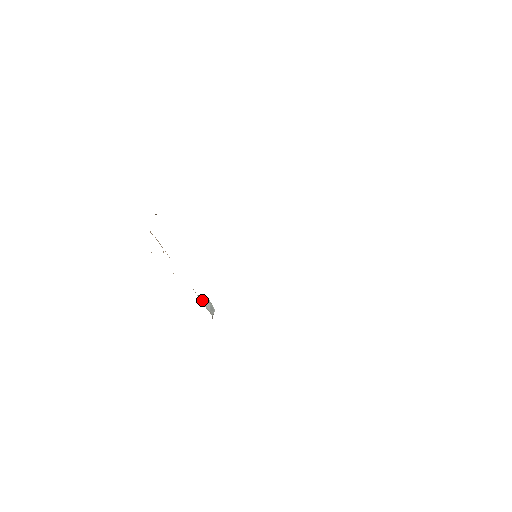
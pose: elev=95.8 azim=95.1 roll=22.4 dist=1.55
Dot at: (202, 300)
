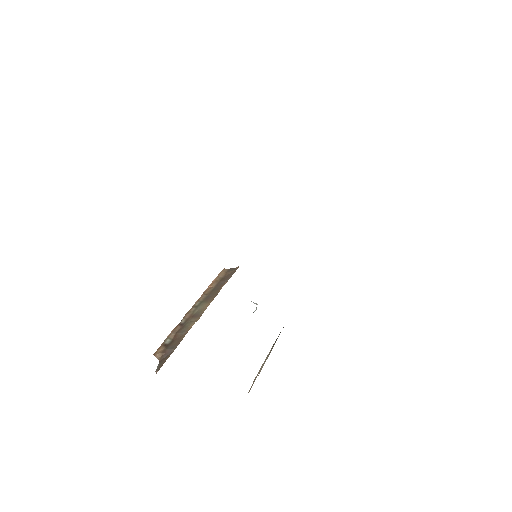
Dot at: occluded
